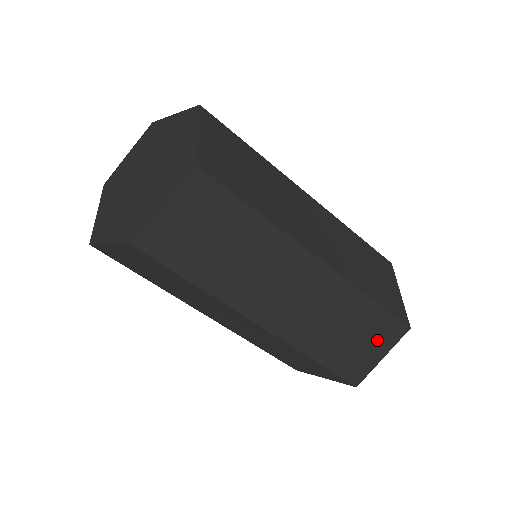
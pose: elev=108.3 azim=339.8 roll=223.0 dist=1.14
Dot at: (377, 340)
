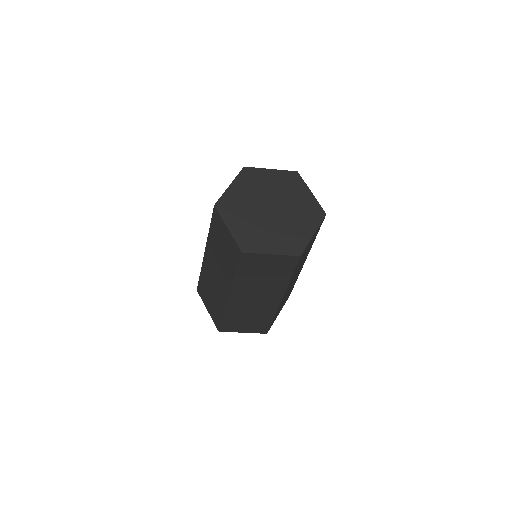
Dot at: (252, 328)
